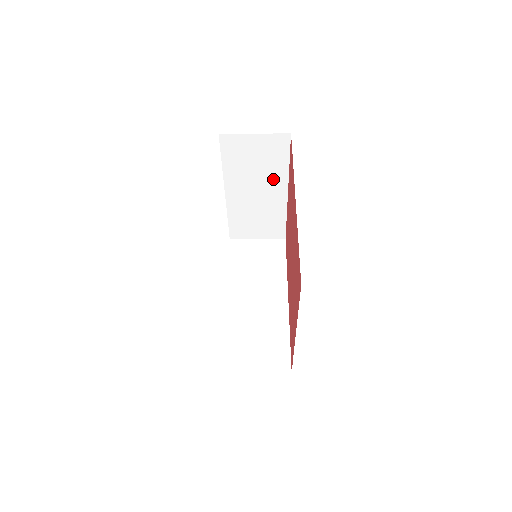
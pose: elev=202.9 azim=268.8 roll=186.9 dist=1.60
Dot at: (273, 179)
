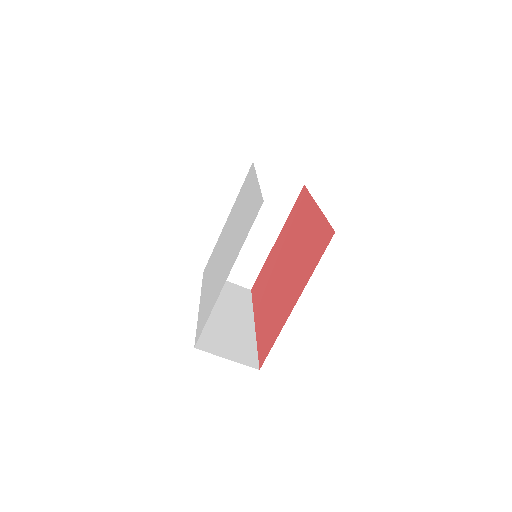
Dot at: (272, 221)
